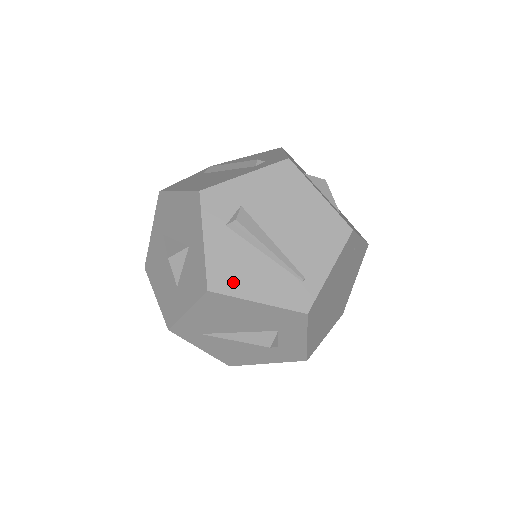
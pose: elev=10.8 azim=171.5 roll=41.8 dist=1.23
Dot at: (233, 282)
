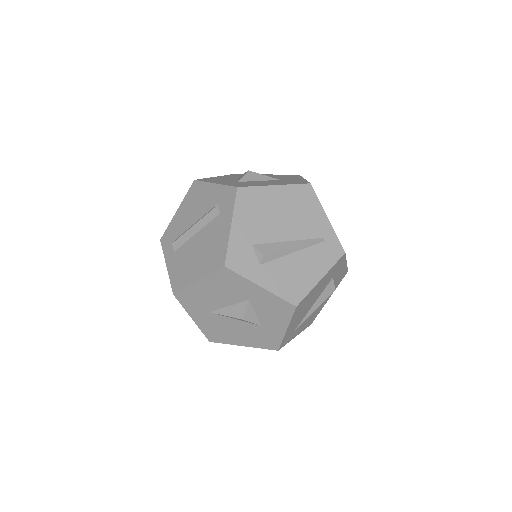
Dot at: (300, 286)
